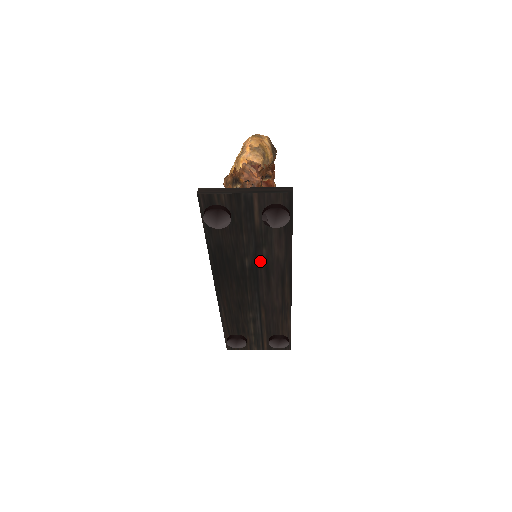
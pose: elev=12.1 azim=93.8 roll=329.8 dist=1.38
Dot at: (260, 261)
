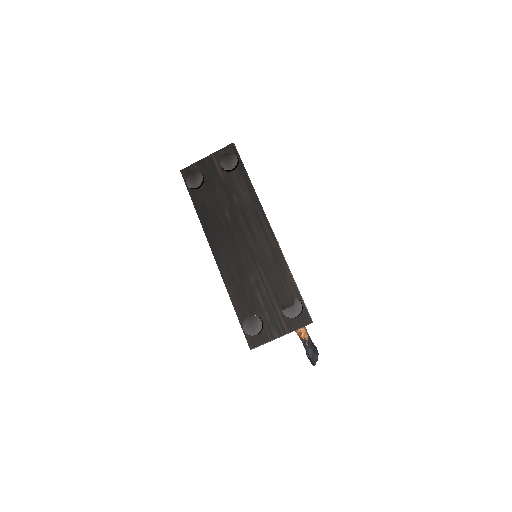
Dot at: (236, 209)
